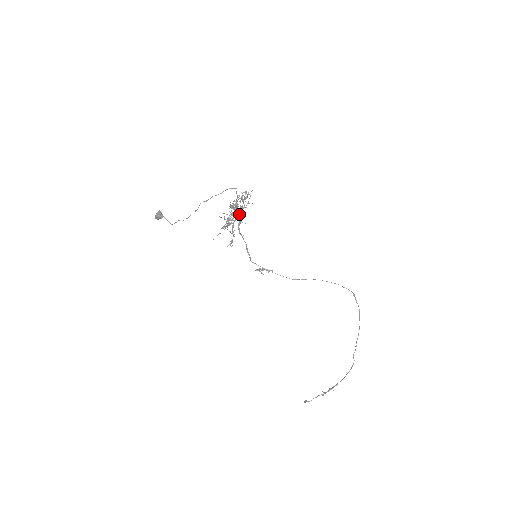
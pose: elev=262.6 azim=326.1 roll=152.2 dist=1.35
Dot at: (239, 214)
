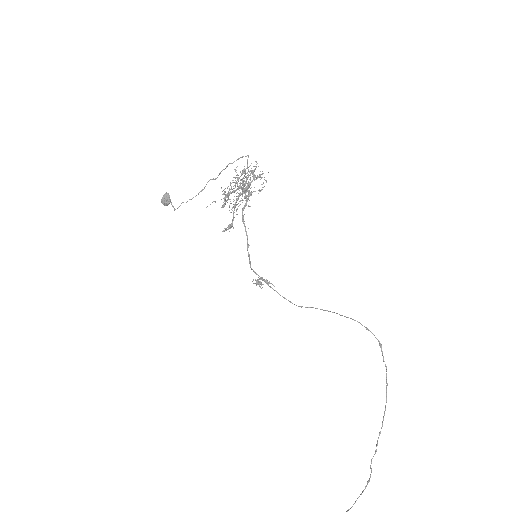
Dot at: (246, 195)
